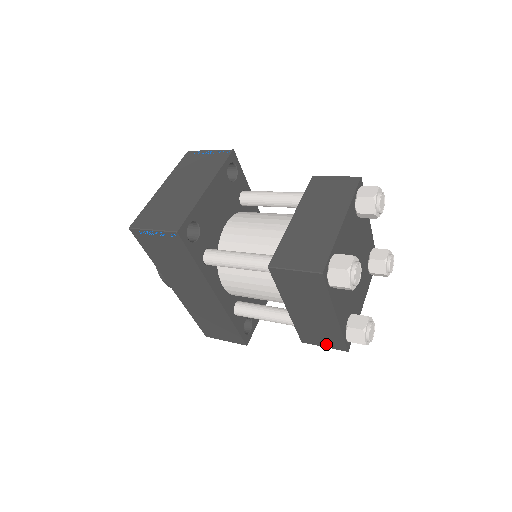
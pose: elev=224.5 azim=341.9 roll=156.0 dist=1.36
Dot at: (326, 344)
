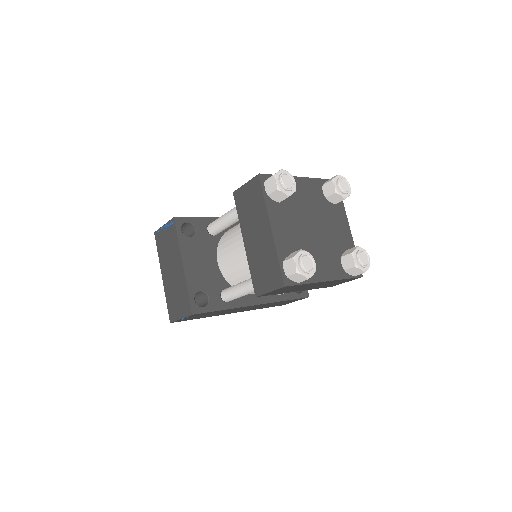
Dot at: occluded
